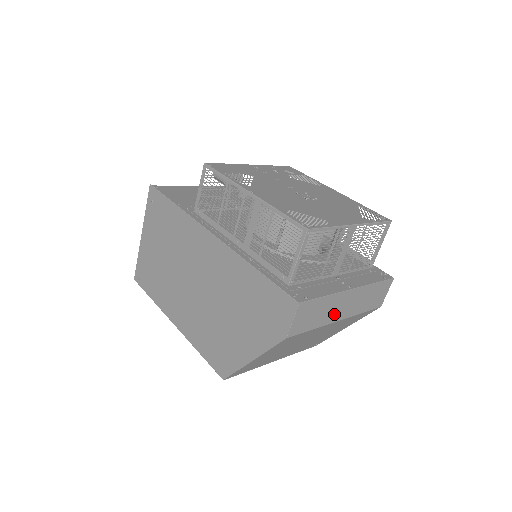
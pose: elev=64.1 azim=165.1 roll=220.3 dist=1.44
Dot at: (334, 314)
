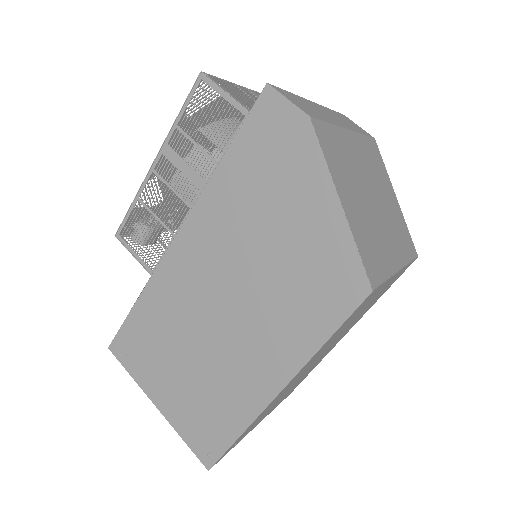
Dot at: (331, 119)
